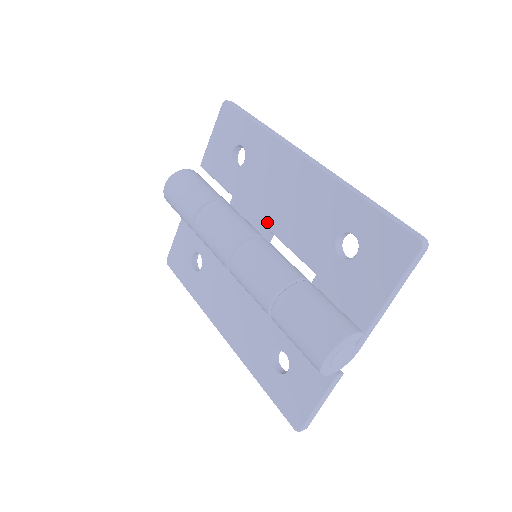
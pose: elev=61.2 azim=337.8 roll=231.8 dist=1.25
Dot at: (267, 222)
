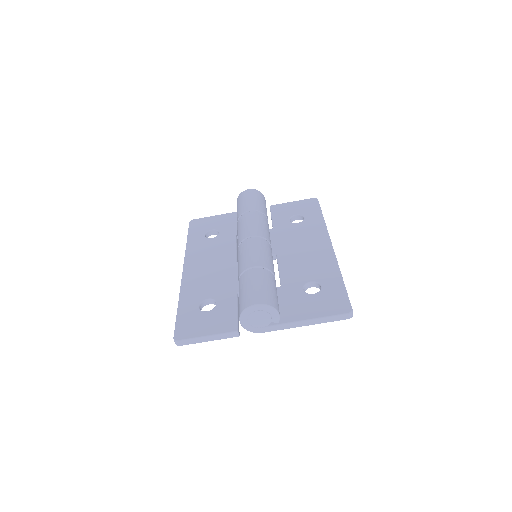
Dot at: (280, 250)
